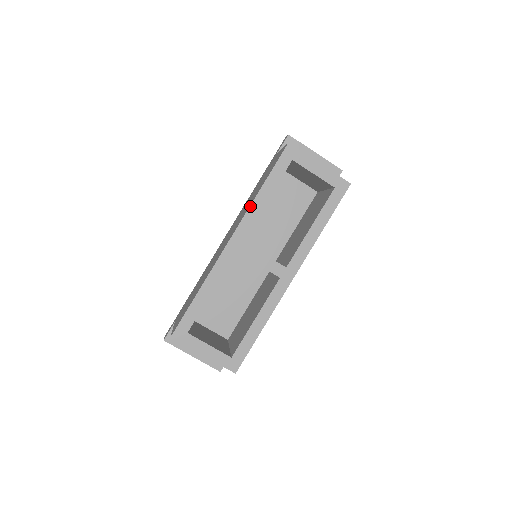
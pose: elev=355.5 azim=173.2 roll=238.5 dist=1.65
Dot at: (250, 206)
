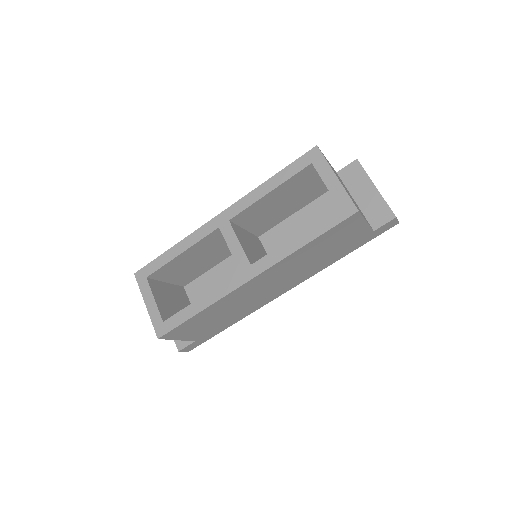
Dot at: (252, 191)
